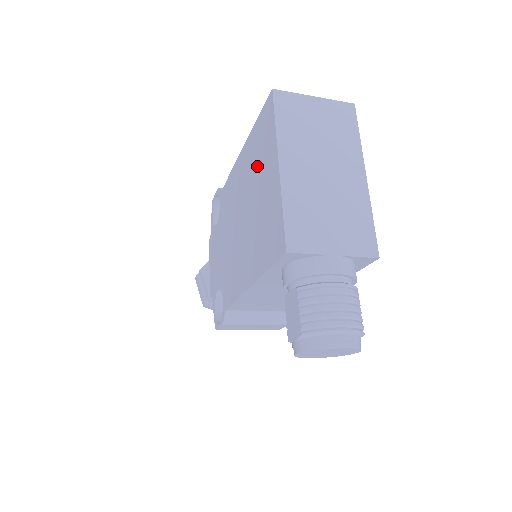
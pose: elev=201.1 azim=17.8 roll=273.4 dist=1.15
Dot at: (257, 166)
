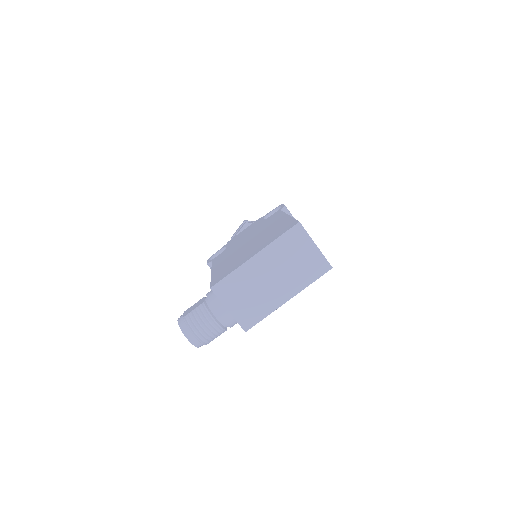
Dot at: (267, 237)
